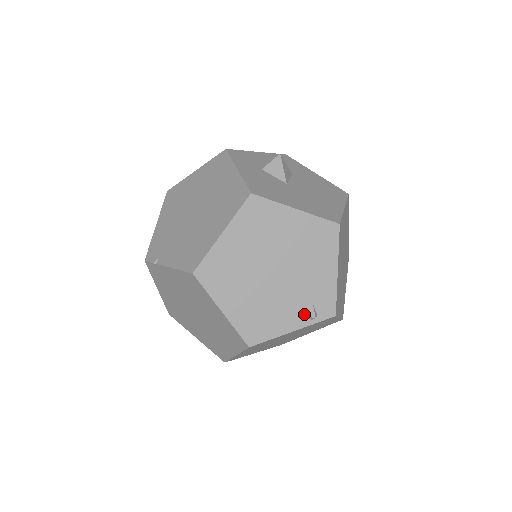
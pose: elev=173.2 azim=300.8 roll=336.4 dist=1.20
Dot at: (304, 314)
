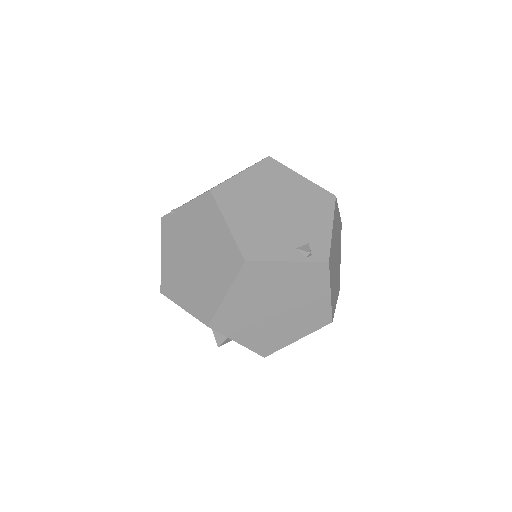
Dot at: (300, 249)
